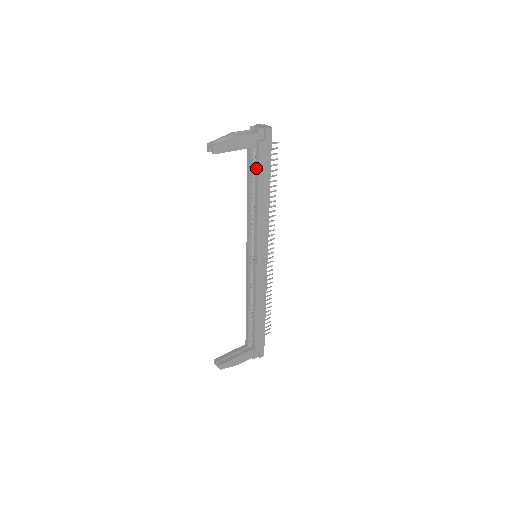
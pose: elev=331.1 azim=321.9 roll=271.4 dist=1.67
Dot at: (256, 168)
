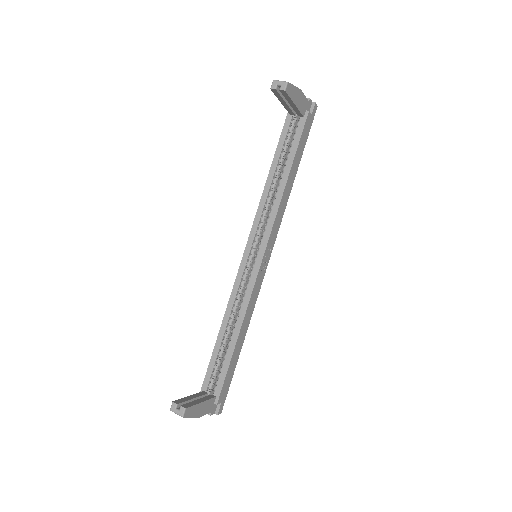
Dot at: (295, 141)
